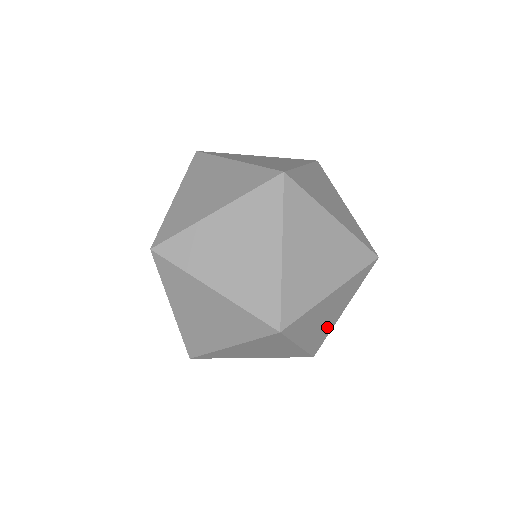
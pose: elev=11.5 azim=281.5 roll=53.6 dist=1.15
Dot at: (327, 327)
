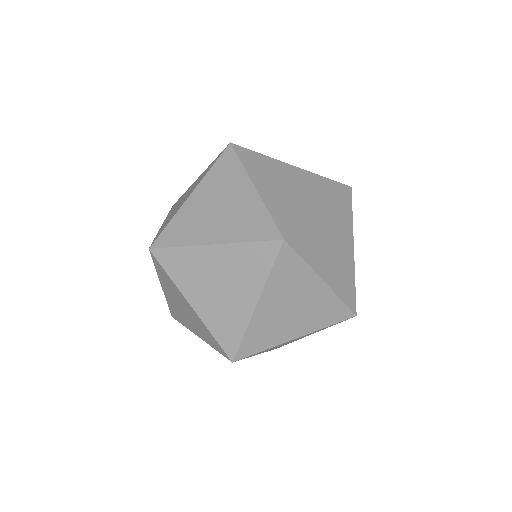
Dot at: (297, 208)
